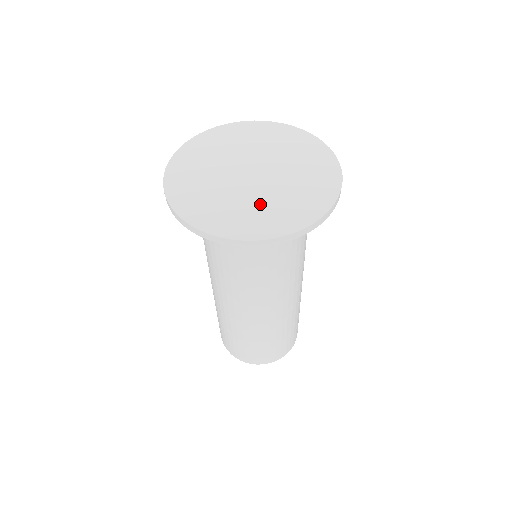
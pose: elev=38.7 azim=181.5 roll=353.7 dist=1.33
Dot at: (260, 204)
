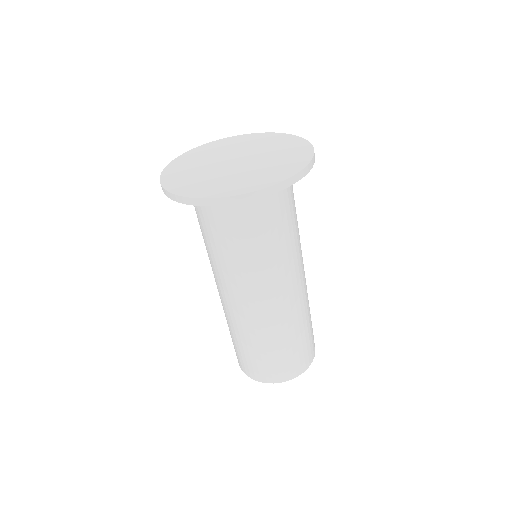
Dot at: (210, 178)
